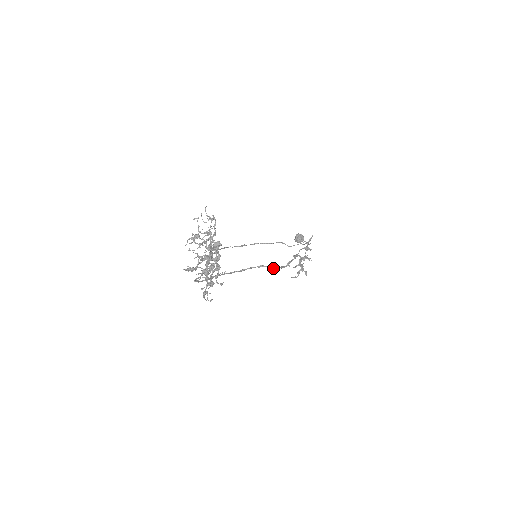
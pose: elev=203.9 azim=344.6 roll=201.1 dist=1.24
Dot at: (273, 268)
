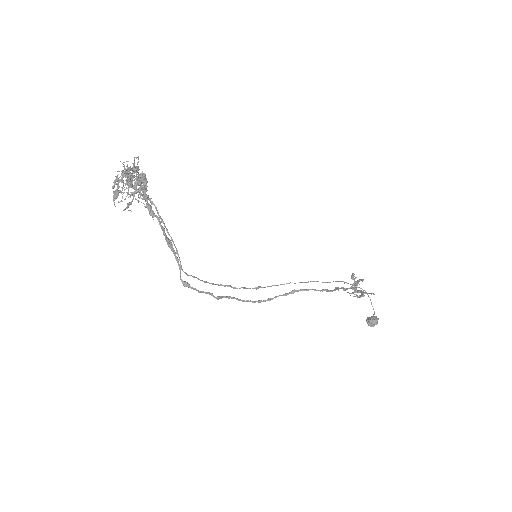
Dot at: occluded
